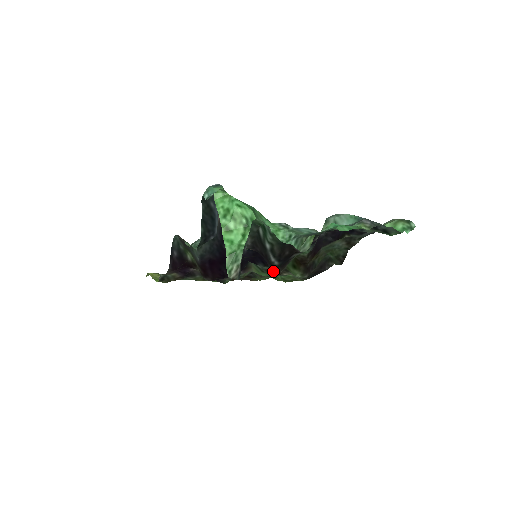
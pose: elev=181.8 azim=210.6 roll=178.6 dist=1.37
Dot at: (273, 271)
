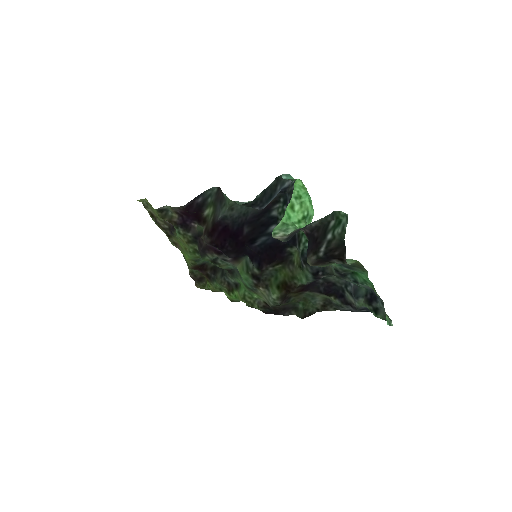
Dot at: (256, 278)
